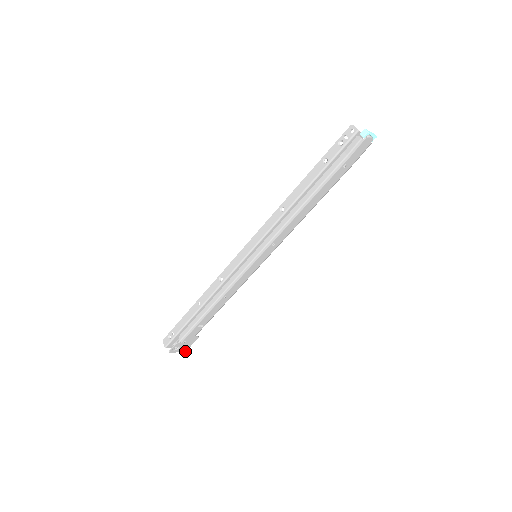
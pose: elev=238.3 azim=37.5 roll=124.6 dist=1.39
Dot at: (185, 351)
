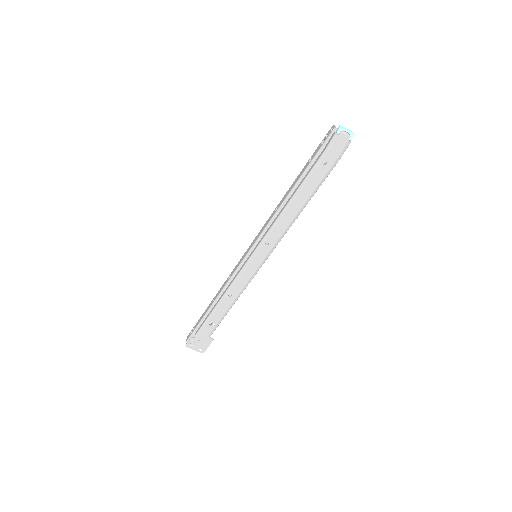
Dot at: occluded
